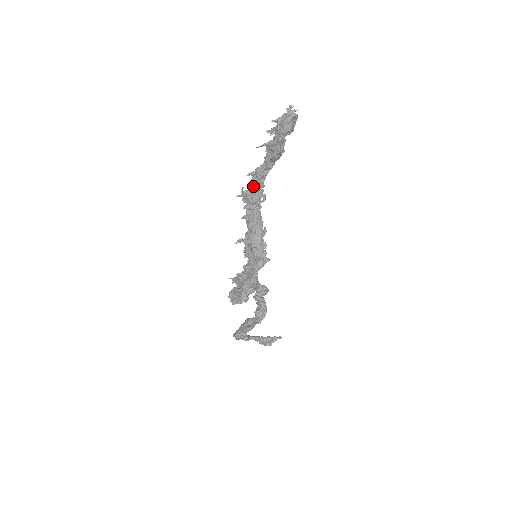
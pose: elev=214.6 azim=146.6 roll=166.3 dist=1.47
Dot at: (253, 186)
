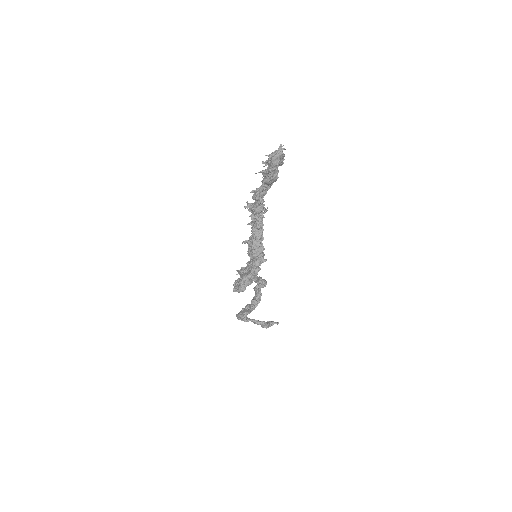
Dot at: (255, 201)
